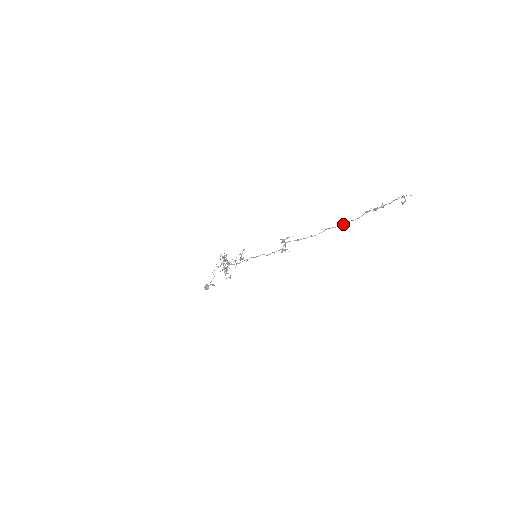
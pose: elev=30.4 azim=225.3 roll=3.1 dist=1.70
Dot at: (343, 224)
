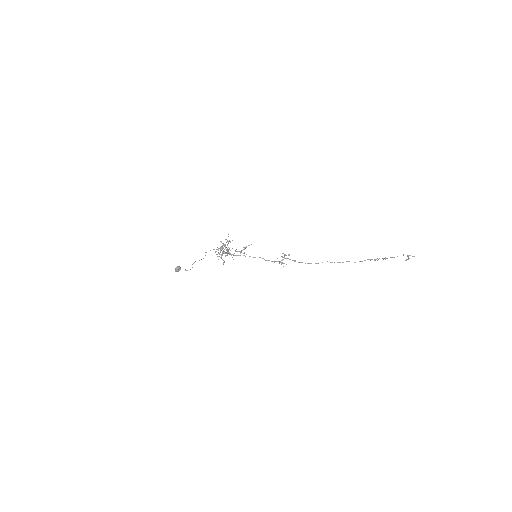
Dot at: occluded
